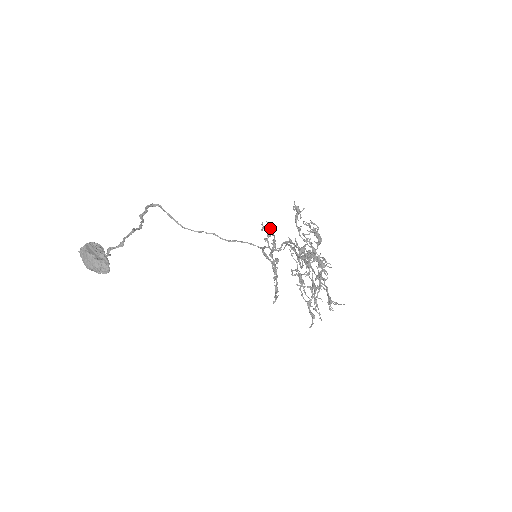
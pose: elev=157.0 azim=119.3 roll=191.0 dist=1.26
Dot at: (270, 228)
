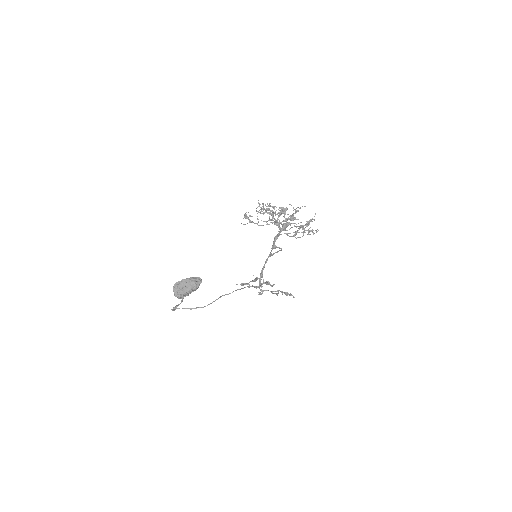
Dot at: (244, 283)
